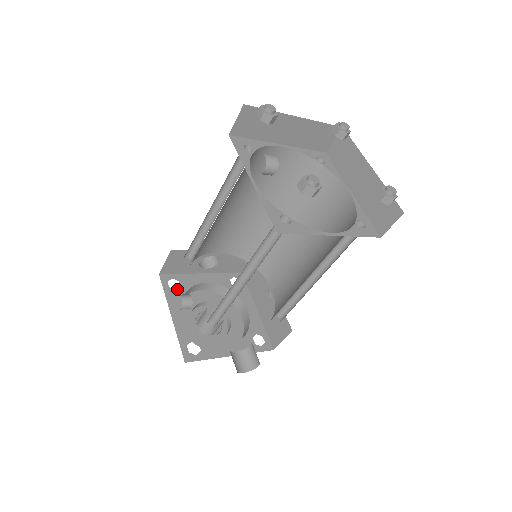
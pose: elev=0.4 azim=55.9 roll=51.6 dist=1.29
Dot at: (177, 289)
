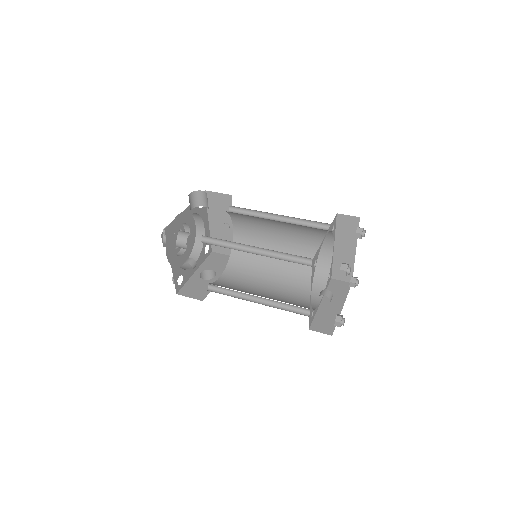
Dot at: (173, 236)
